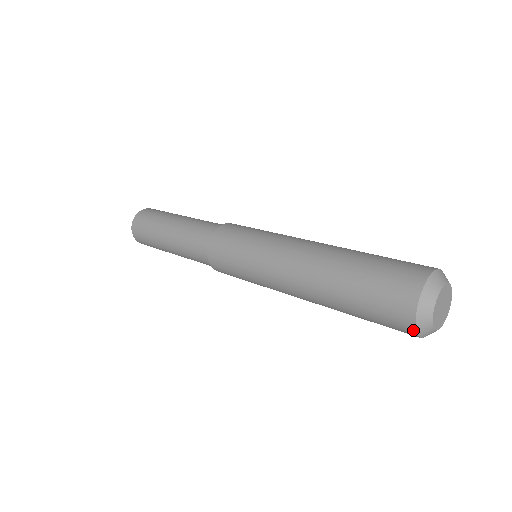
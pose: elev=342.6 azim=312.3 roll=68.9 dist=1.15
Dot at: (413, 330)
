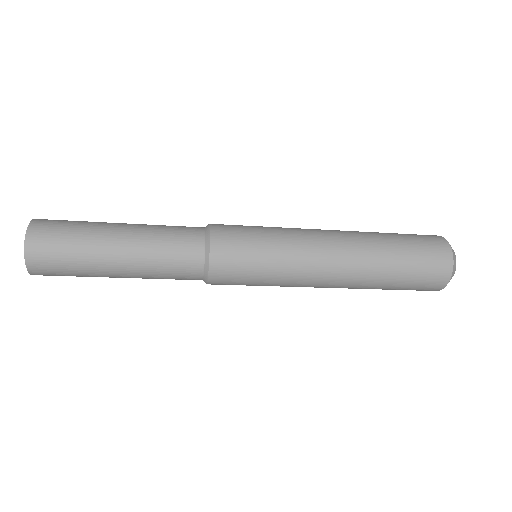
Dot at: (443, 287)
